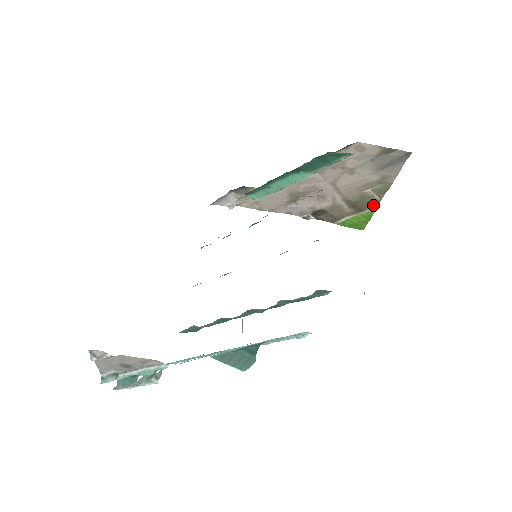
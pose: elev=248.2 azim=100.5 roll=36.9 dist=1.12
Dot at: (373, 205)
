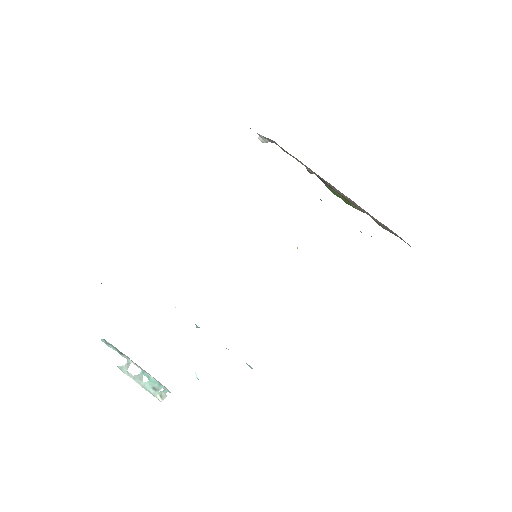
Dot at: occluded
